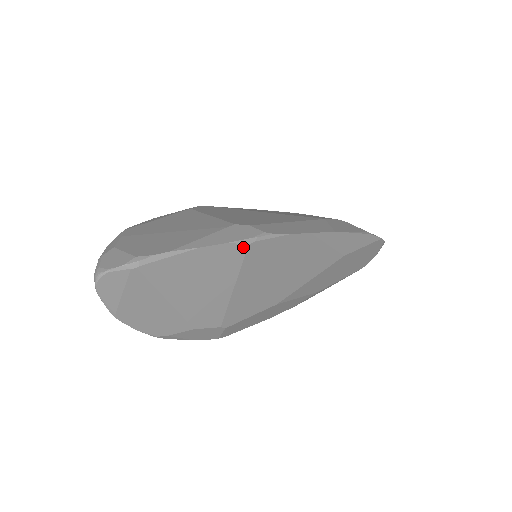
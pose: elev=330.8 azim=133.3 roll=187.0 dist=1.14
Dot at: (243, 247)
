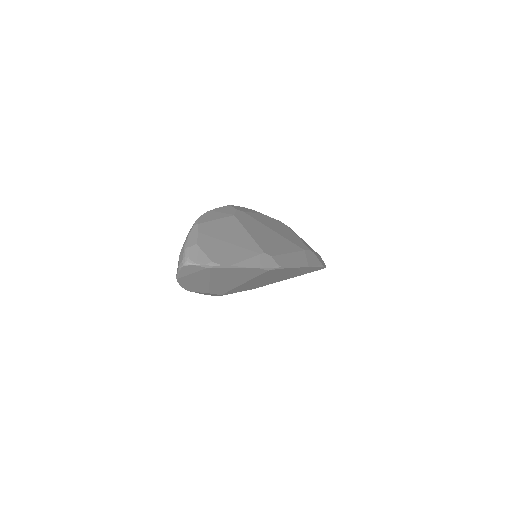
Dot at: (264, 271)
